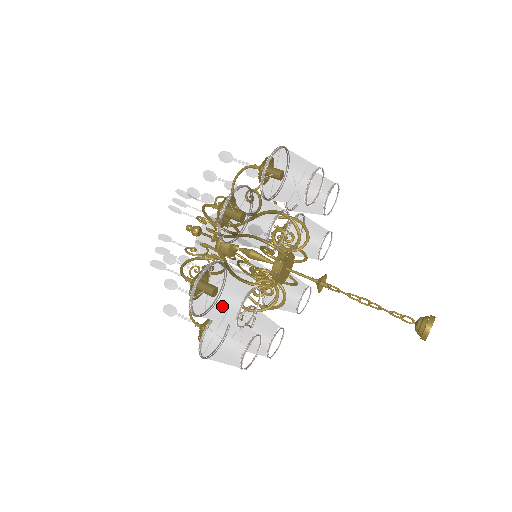
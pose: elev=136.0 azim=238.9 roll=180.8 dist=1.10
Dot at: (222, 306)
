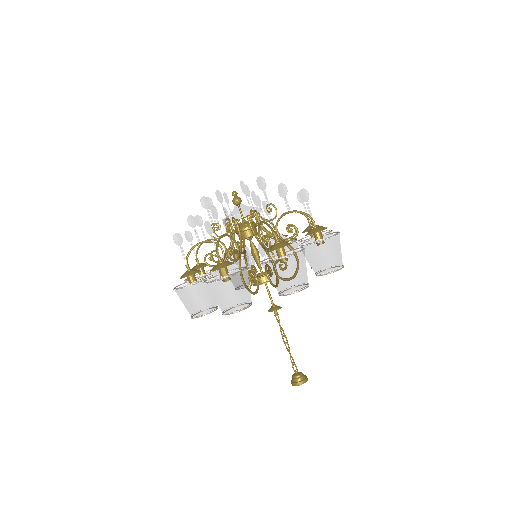
Dot at: (228, 301)
